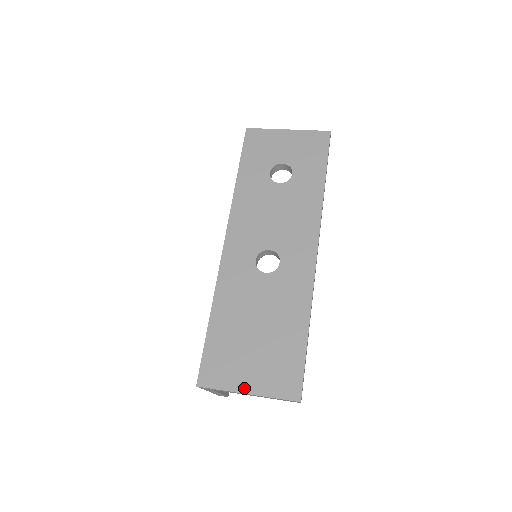
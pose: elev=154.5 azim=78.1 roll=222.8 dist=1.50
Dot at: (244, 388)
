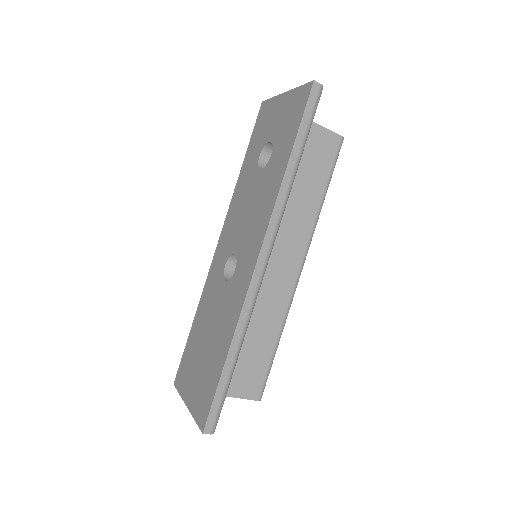
Dot at: (187, 399)
